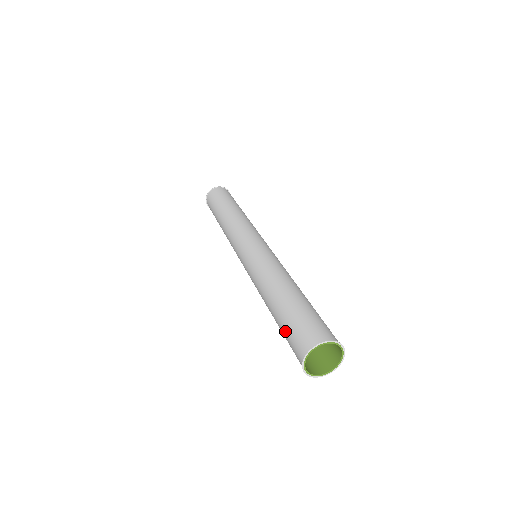
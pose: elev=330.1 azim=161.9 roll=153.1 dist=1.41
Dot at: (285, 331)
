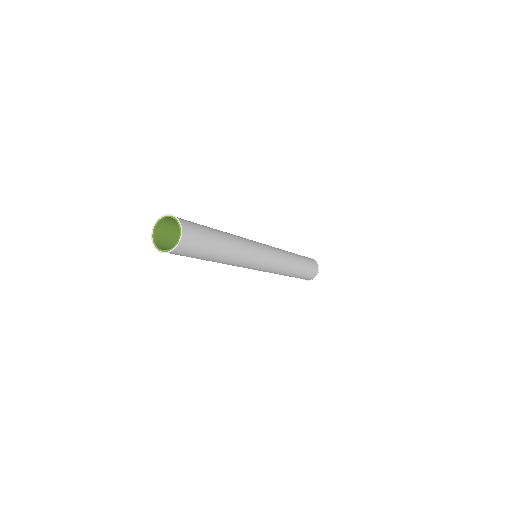
Dot at: occluded
